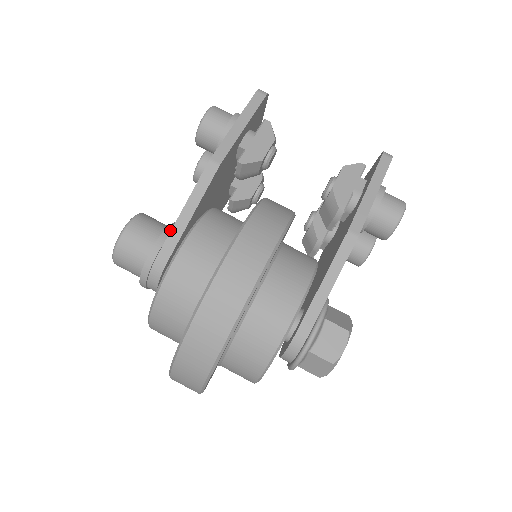
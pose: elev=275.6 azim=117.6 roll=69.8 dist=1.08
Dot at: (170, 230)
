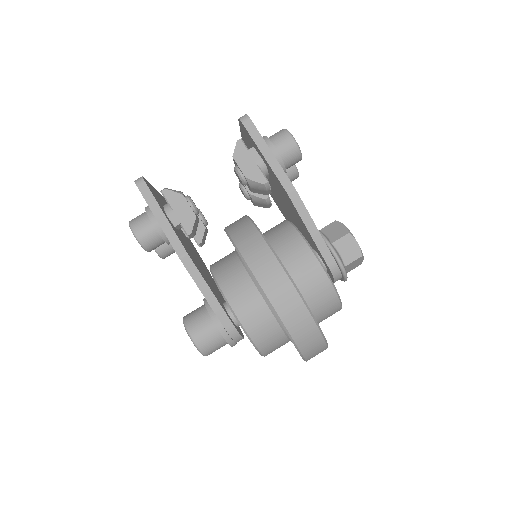
Dot at: (211, 311)
